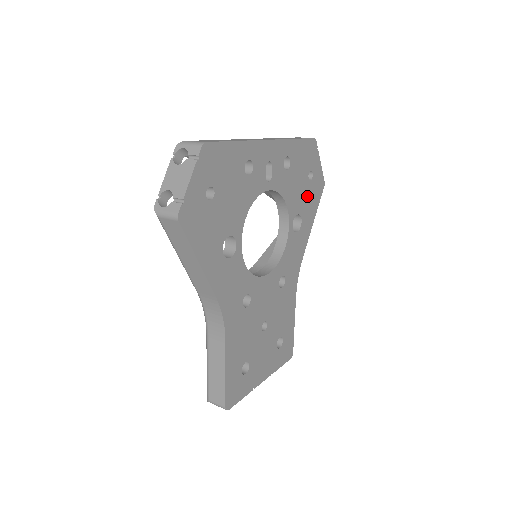
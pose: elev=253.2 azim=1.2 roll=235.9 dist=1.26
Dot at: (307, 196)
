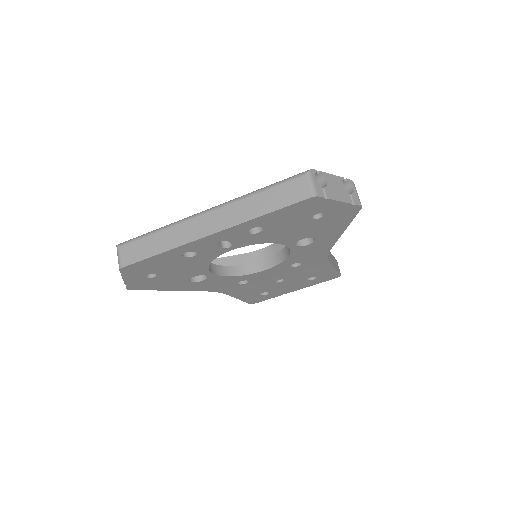
Dot at: (318, 226)
